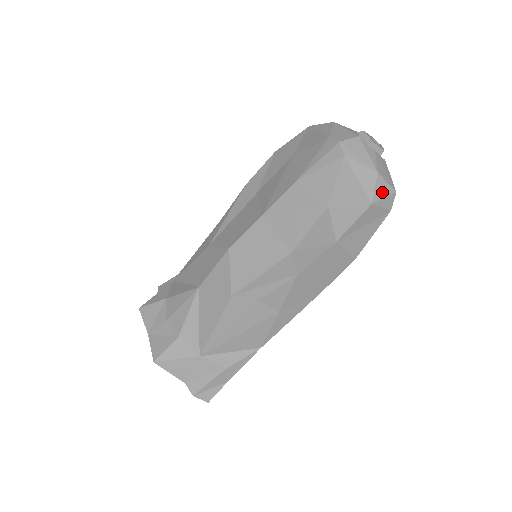
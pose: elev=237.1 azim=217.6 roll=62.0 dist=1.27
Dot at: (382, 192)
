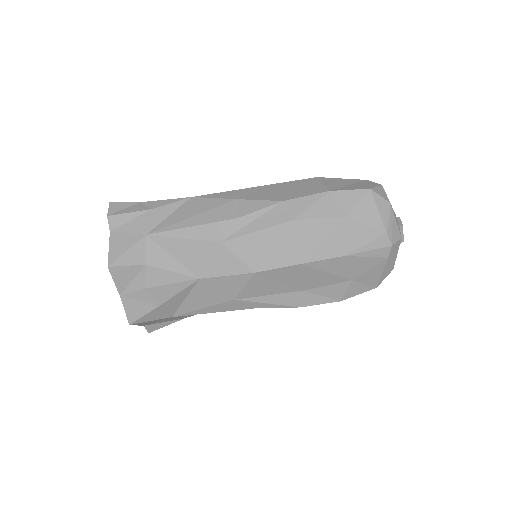
Dot at: occluded
